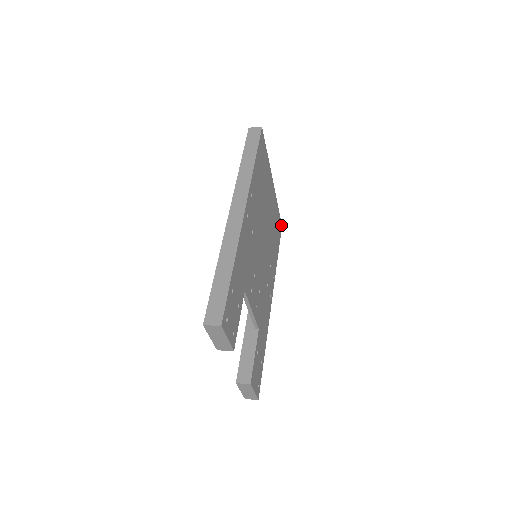
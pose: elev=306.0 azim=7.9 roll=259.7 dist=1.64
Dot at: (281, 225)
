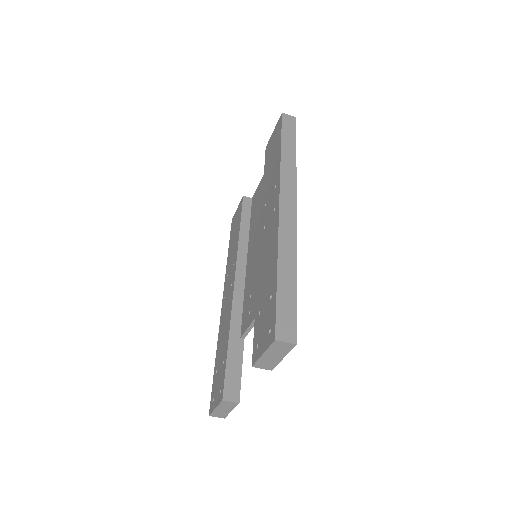
Dot at: occluded
